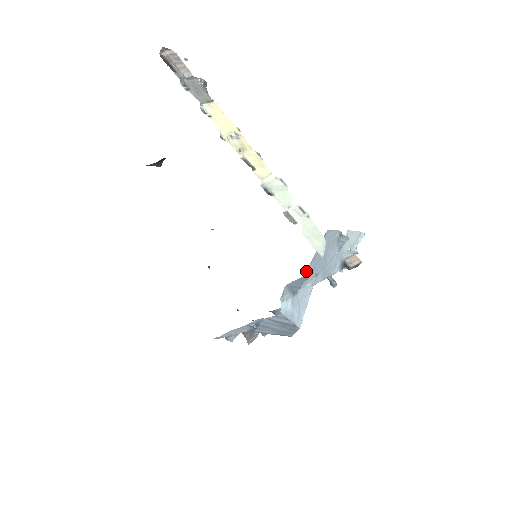
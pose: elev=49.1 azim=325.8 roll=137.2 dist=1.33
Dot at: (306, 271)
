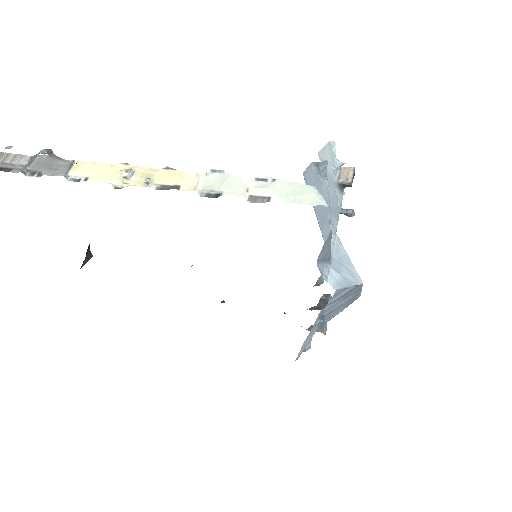
Dot at: occluded
